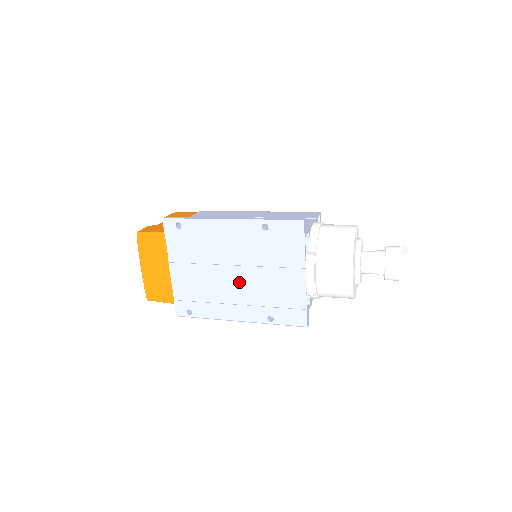
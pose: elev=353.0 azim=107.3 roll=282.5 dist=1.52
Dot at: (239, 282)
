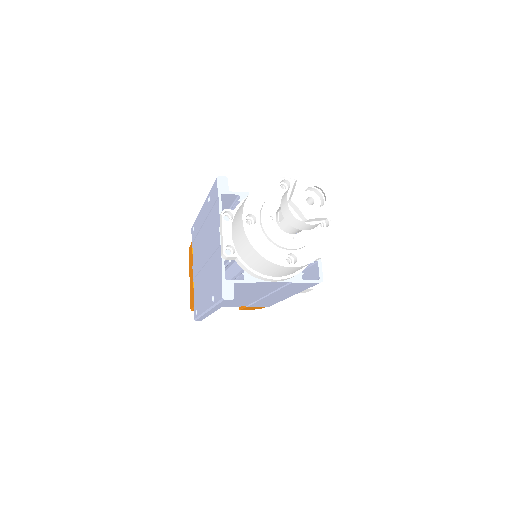
Dot at: (206, 266)
